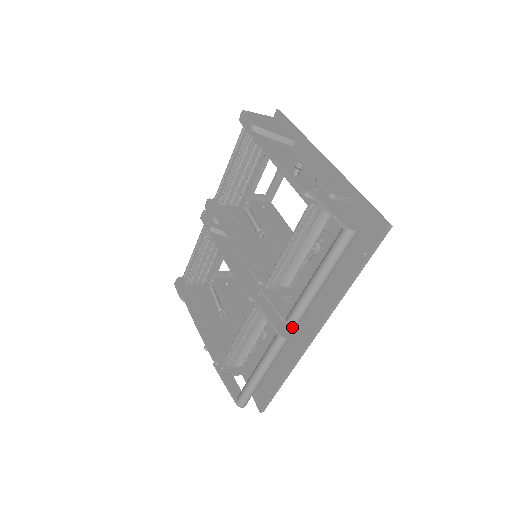
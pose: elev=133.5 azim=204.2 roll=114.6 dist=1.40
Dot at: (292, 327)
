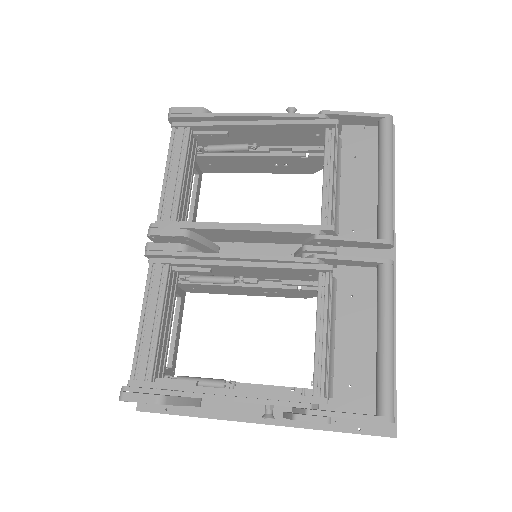
Dot at: (393, 242)
